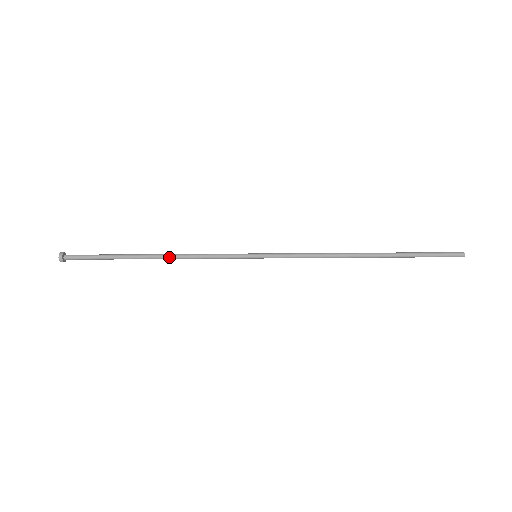
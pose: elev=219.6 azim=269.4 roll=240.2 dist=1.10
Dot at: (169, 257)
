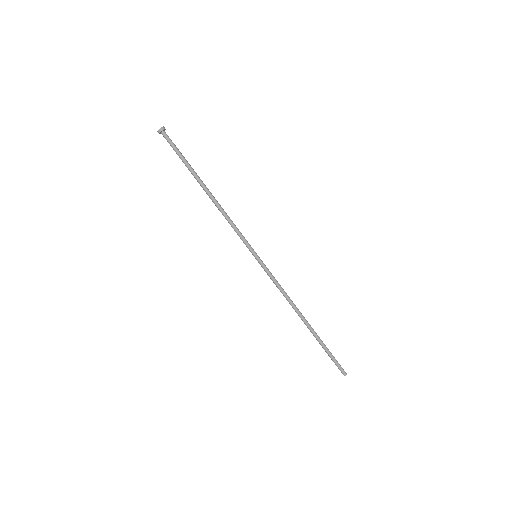
Dot at: (216, 201)
